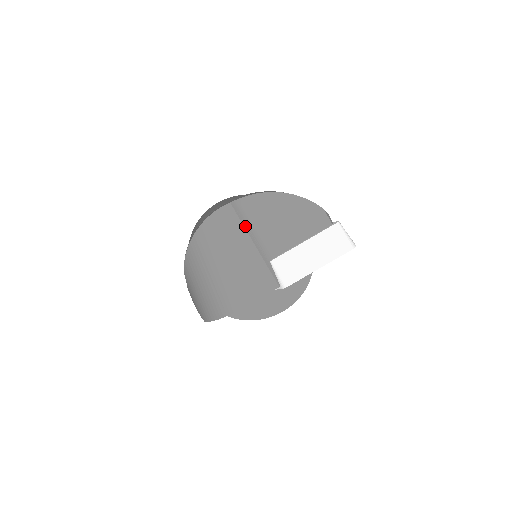
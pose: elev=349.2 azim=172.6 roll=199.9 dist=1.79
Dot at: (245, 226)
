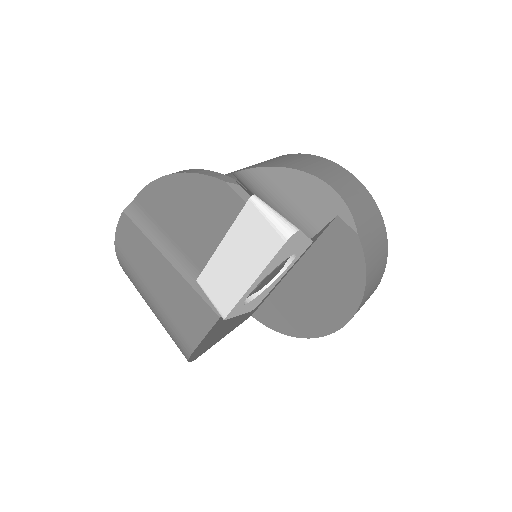
Dot at: (150, 238)
